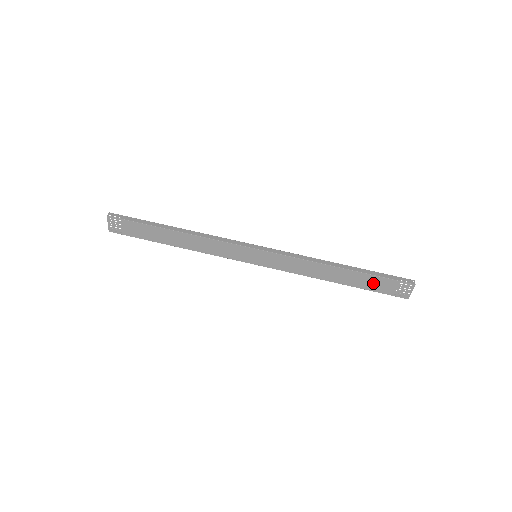
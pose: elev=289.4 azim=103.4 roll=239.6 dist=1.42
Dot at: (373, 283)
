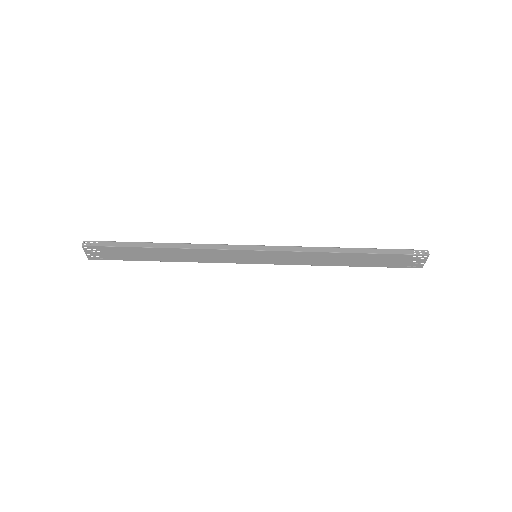
Dot at: (385, 260)
